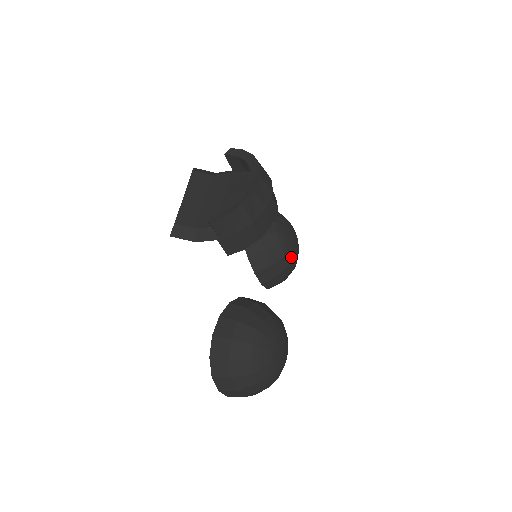
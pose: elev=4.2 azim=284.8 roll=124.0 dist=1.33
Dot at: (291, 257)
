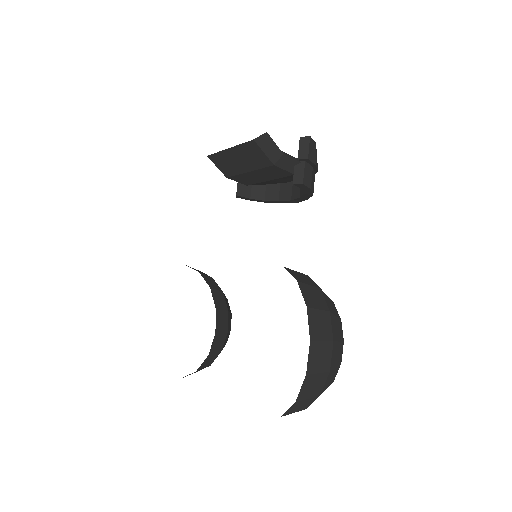
Dot at: occluded
